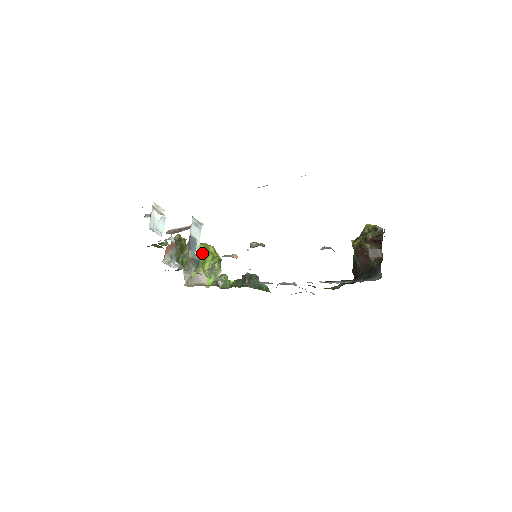
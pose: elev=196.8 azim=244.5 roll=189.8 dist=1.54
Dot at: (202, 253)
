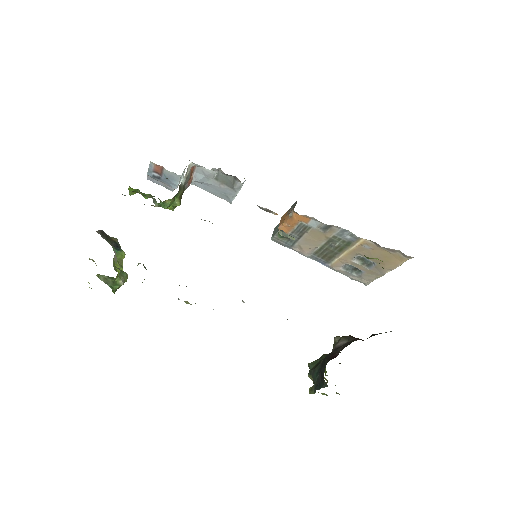
Dot at: occluded
